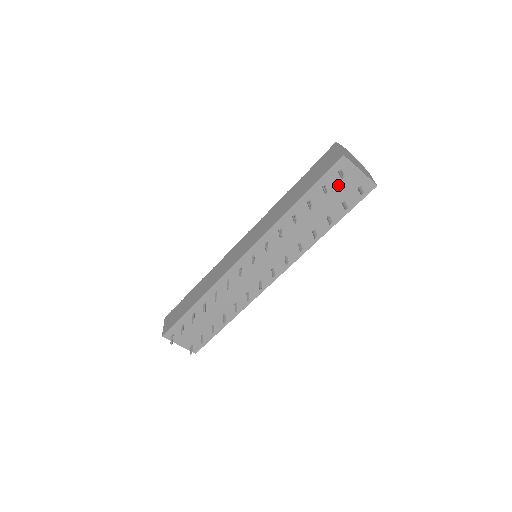
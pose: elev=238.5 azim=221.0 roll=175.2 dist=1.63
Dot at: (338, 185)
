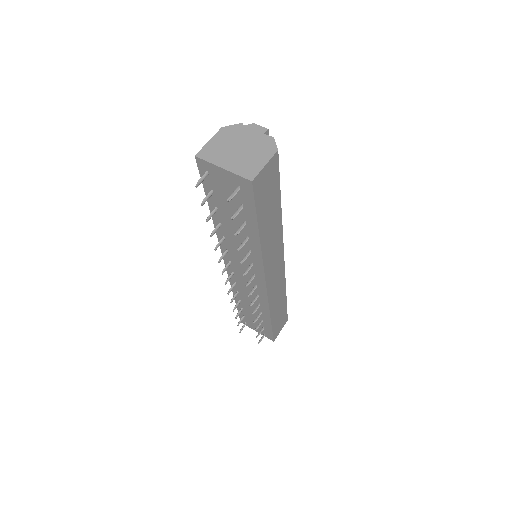
Dot at: (221, 188)
